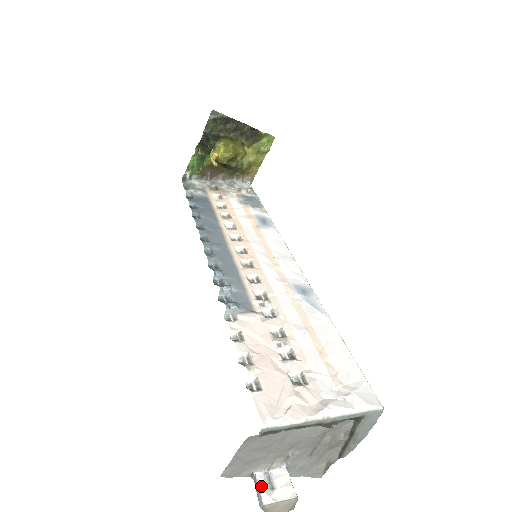
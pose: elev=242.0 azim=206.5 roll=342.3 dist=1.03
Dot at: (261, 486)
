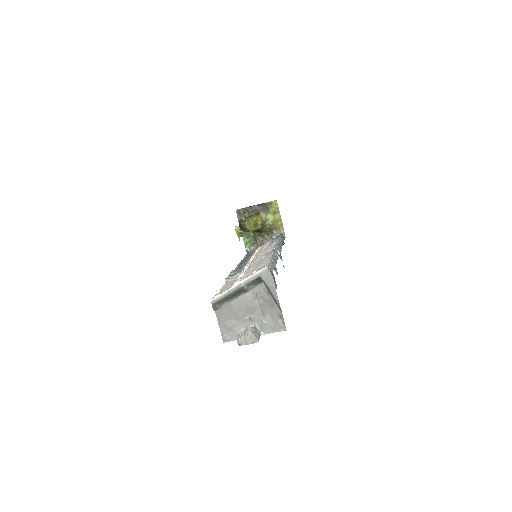
Dot at: (239, 337)
